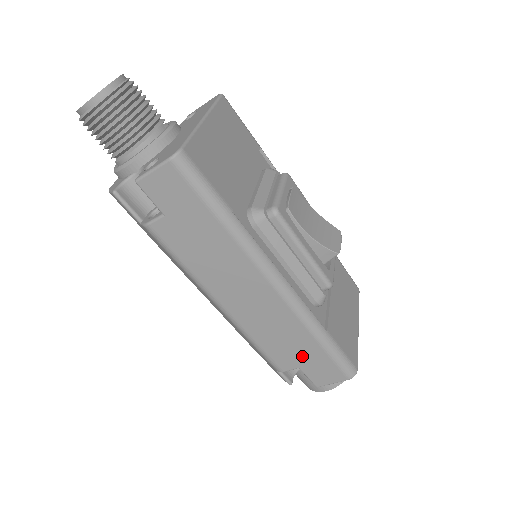
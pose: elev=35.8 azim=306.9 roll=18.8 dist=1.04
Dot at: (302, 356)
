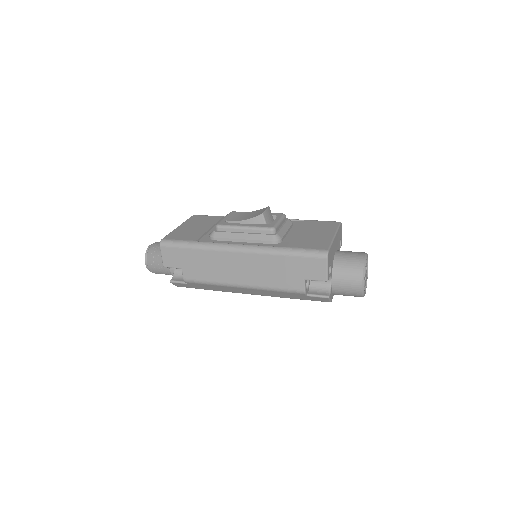
Dot at: (294, 271)
